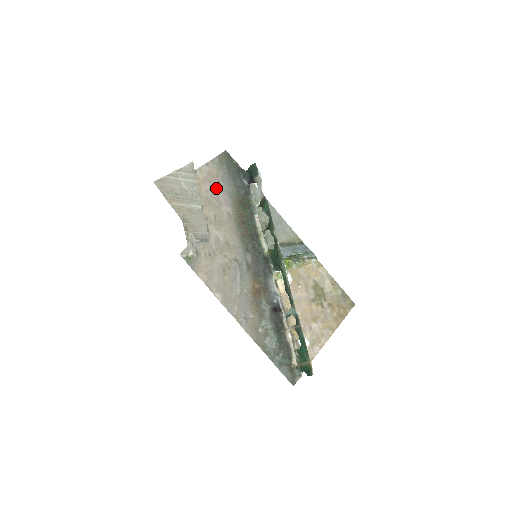
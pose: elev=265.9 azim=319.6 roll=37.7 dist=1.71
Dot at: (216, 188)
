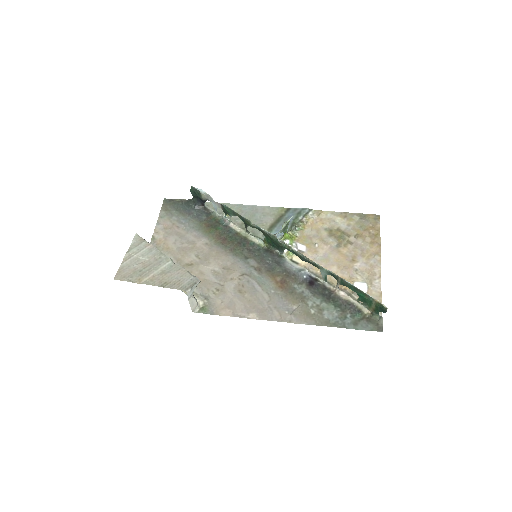
Dot at: (180, 234)
